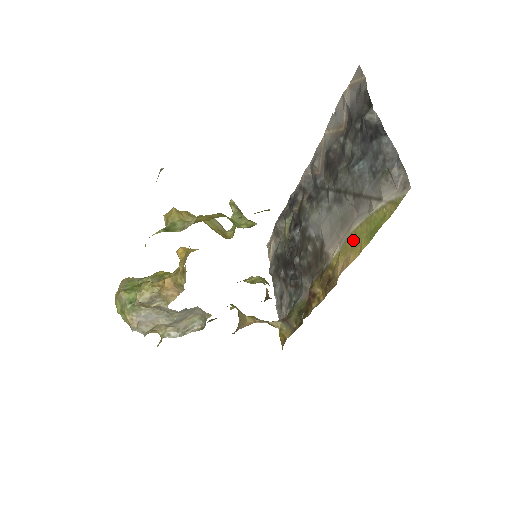
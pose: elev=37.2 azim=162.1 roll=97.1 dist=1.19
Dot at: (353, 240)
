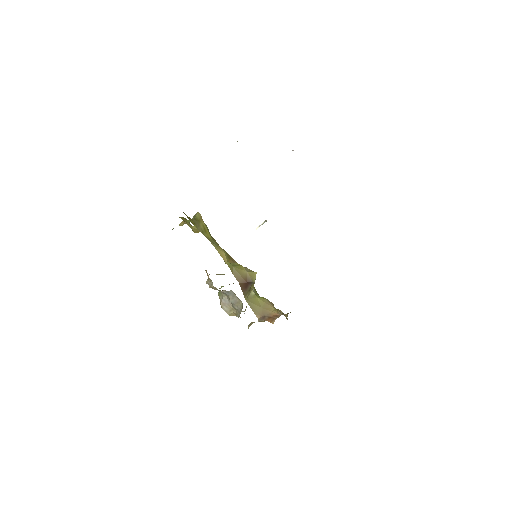
Dot at: occluded
